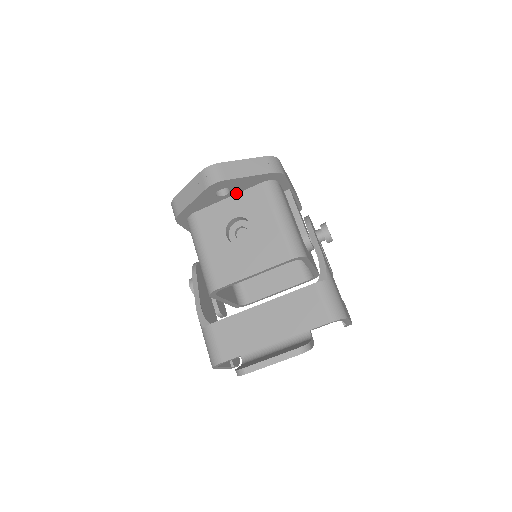
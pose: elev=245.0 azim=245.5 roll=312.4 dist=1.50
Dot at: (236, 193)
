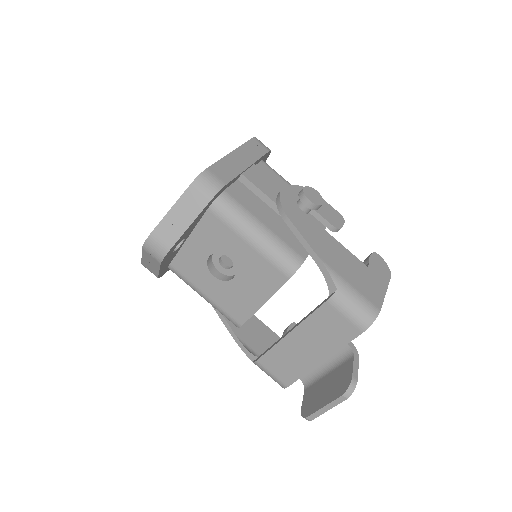
Dot at: (191, 231)
